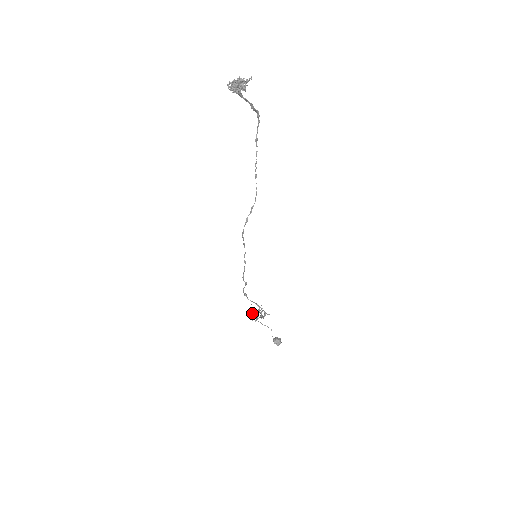
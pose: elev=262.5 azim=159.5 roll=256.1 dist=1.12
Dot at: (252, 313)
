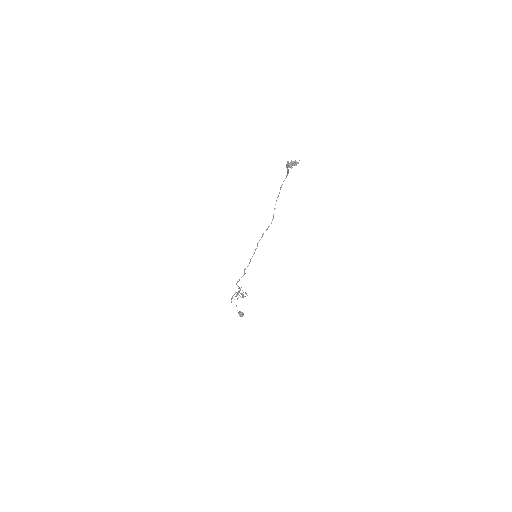
Dot at: (237, 294)
